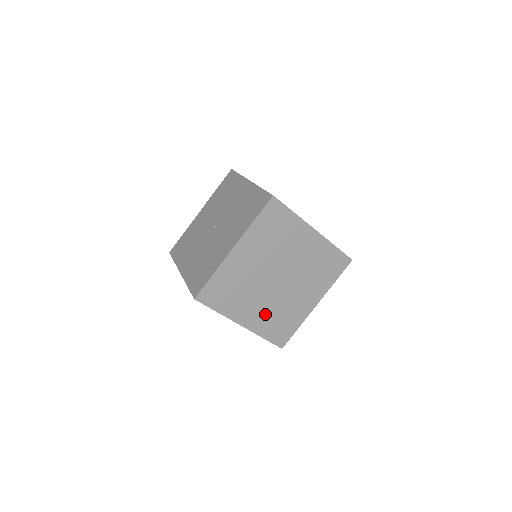
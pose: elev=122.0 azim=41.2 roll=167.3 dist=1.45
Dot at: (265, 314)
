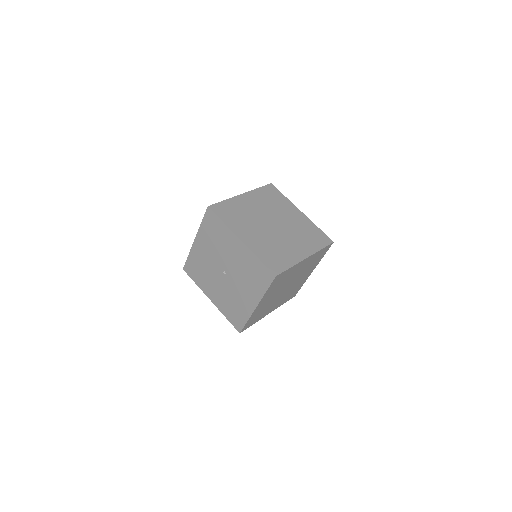
Dot at: (282, 300)
